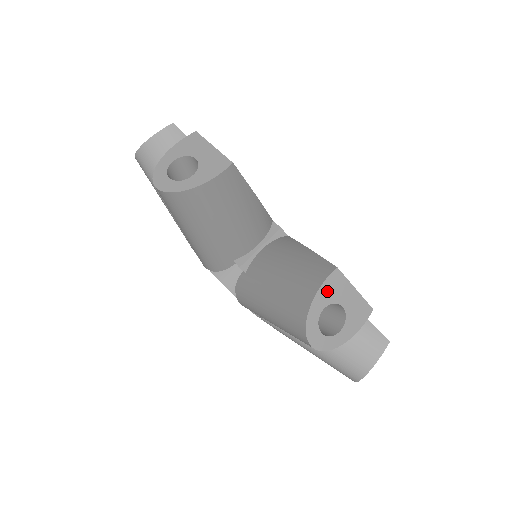
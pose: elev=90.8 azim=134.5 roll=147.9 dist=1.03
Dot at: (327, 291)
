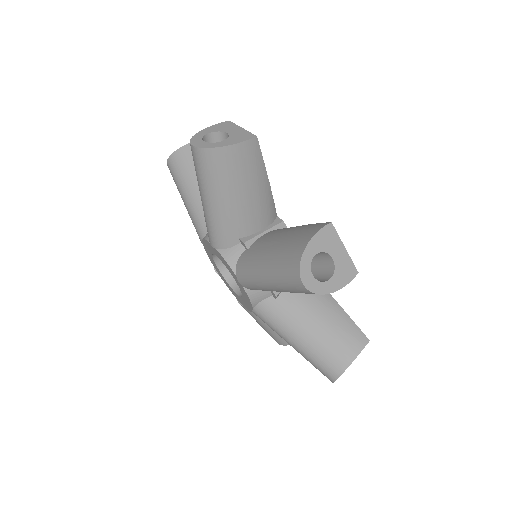
Dot at: (321, 239)
